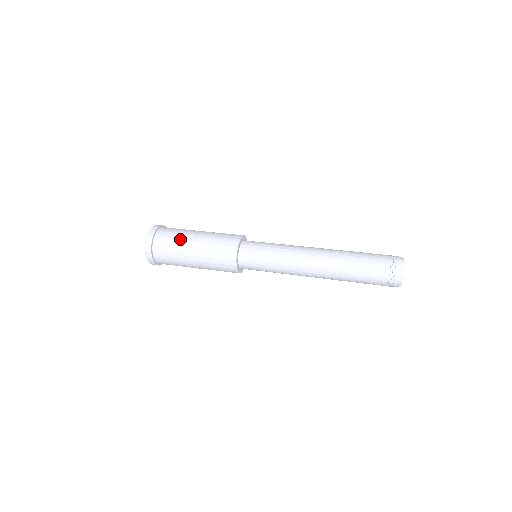
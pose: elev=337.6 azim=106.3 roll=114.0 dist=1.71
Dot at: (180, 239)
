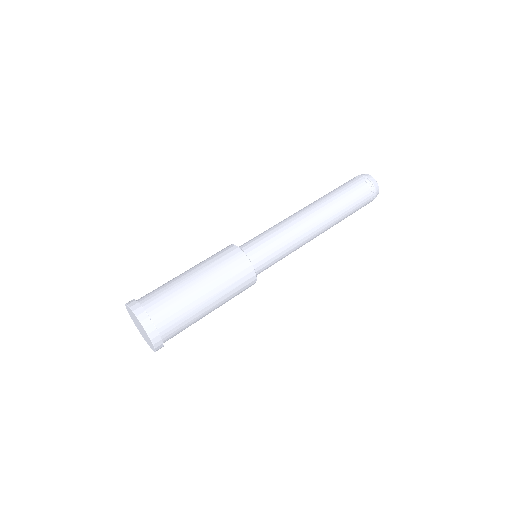
Dot at: (183, 298)
